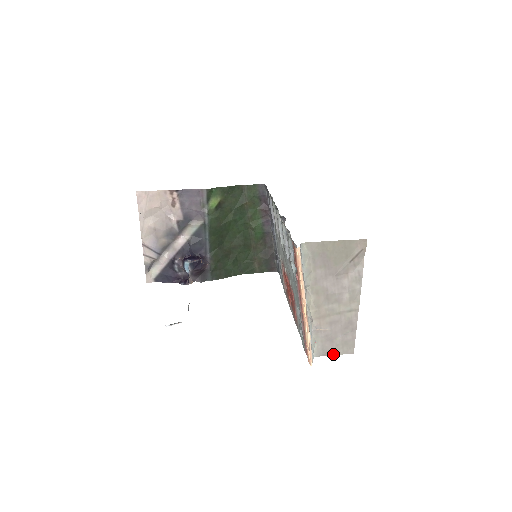
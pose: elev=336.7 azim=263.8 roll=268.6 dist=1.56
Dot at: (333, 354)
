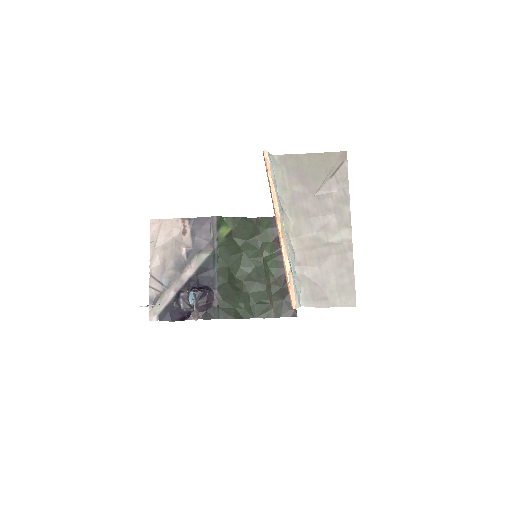
Dot at: (328, 306)
